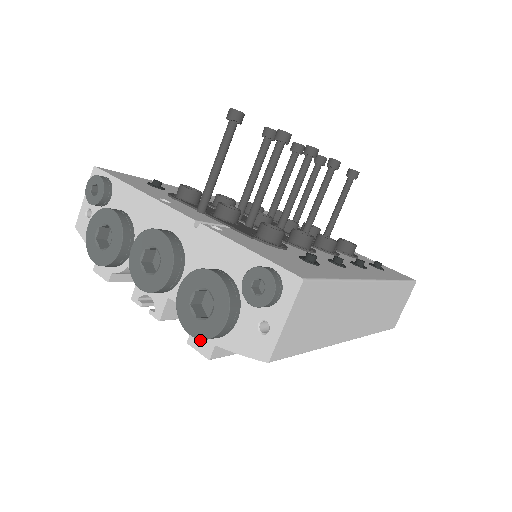
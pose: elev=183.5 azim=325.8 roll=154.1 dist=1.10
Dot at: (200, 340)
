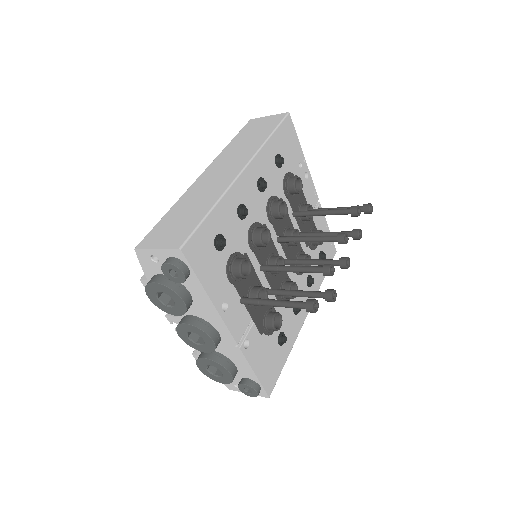
Dot at: occluded
